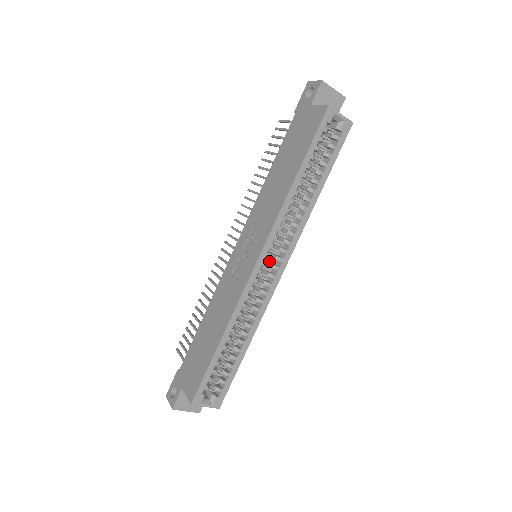
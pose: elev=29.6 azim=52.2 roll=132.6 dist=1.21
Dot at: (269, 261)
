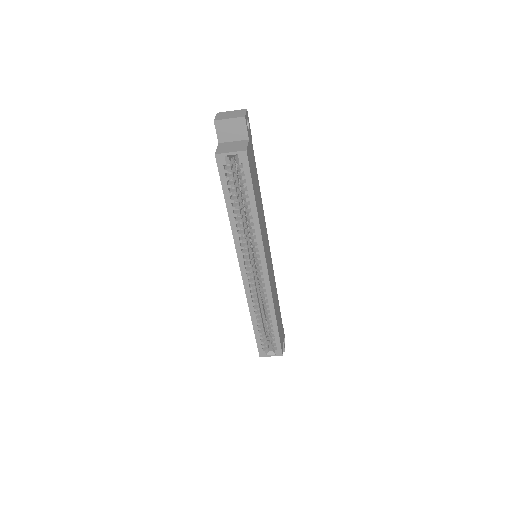
Dot at: (256, 265)
